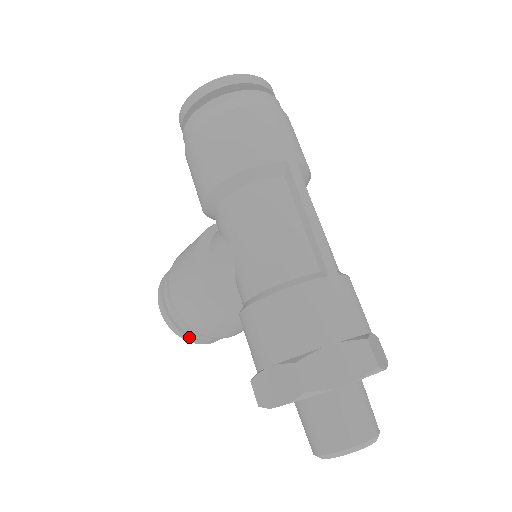
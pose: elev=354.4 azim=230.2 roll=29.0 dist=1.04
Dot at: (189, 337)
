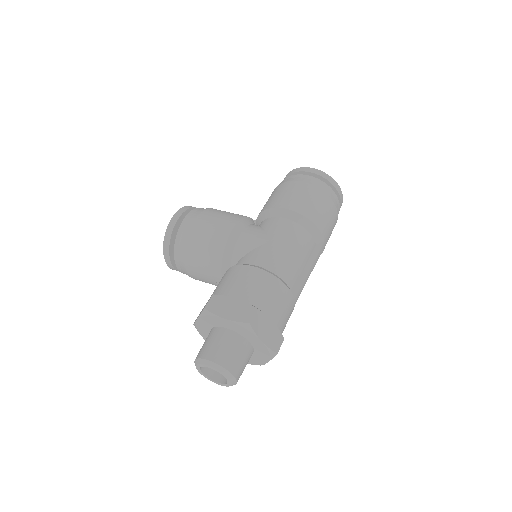
Dot at: (169, 245)
